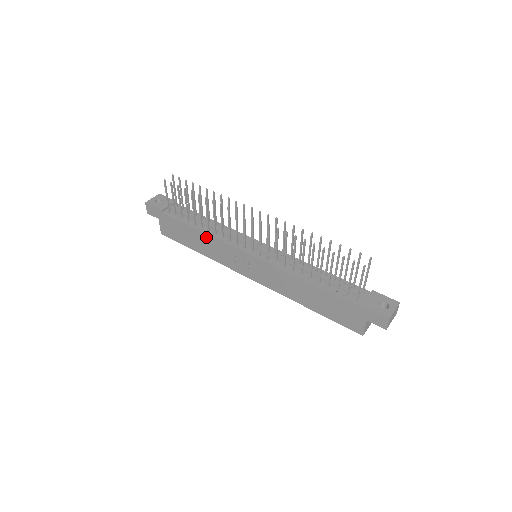
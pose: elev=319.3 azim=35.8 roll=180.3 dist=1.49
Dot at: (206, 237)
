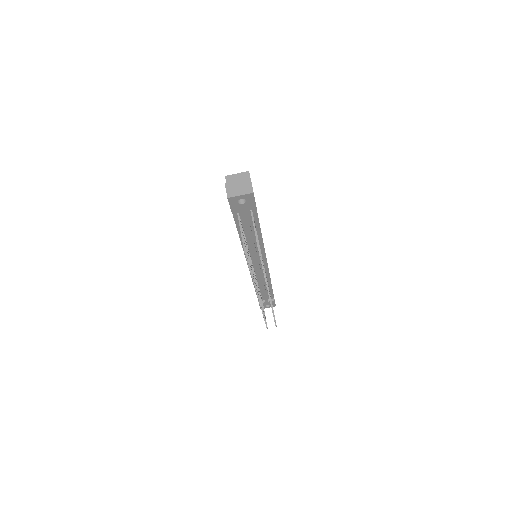
Dot at: occluded
